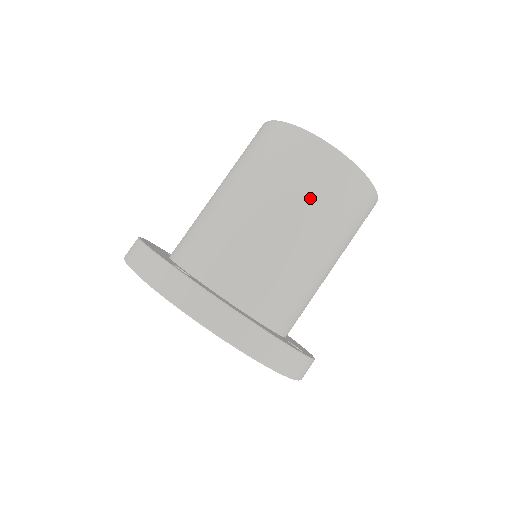
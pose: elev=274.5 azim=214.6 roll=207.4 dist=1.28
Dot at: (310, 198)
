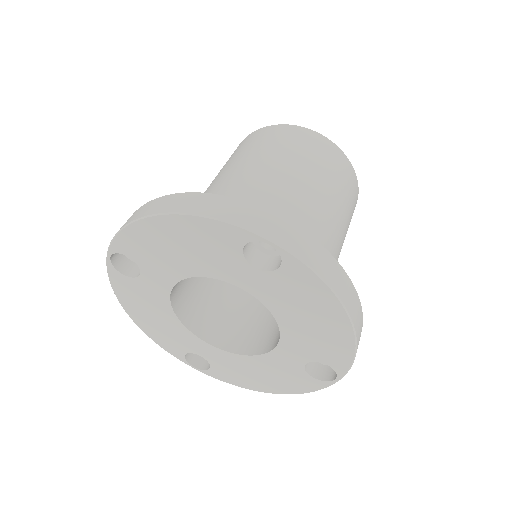
Dot at: (243, 154)
